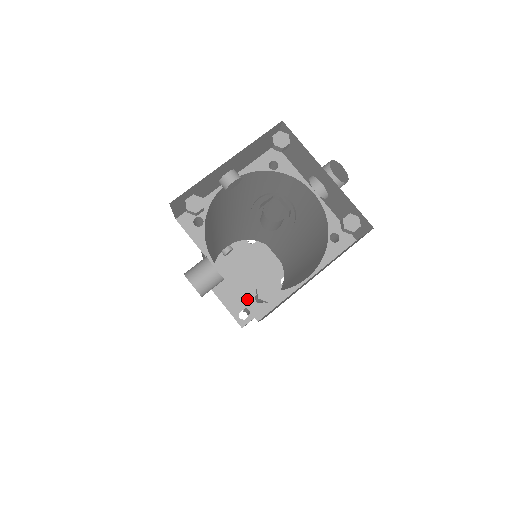
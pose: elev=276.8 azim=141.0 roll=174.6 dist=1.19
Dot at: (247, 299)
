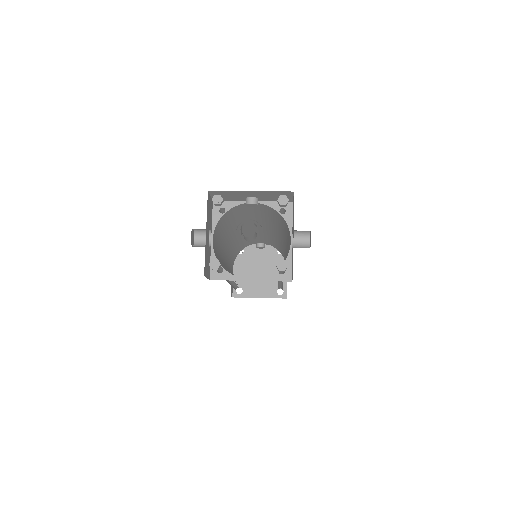
Dot at: occluded
